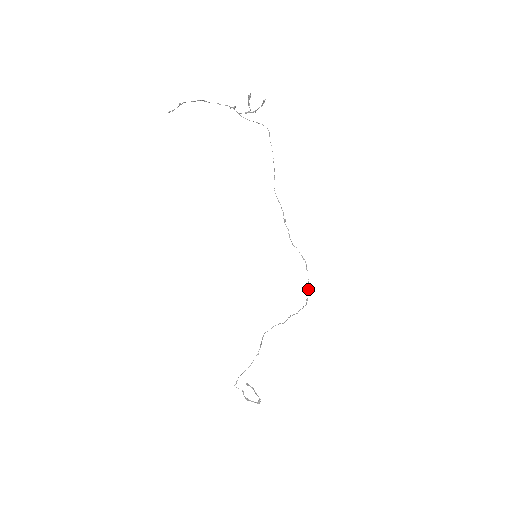
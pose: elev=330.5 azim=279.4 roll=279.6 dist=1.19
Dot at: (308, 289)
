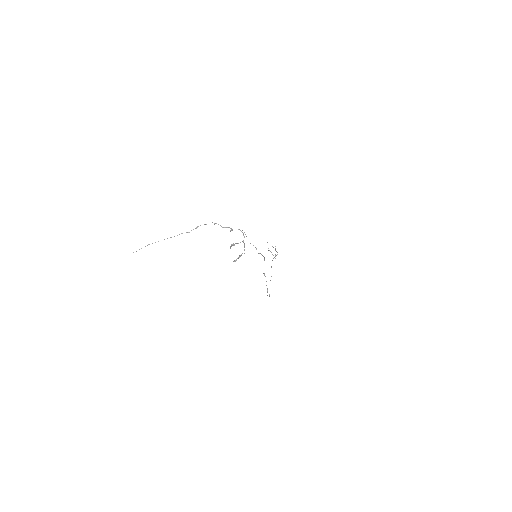
Dot at: occluded
